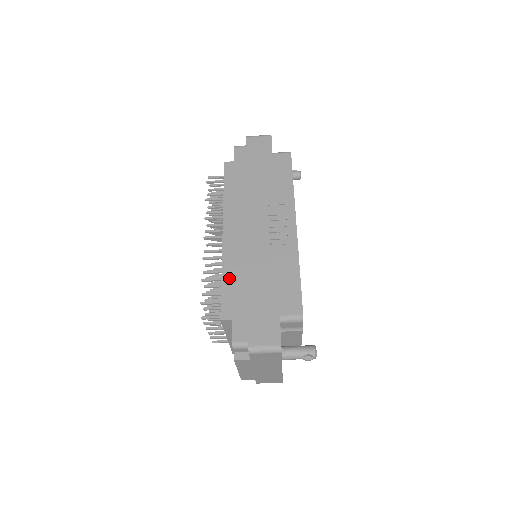
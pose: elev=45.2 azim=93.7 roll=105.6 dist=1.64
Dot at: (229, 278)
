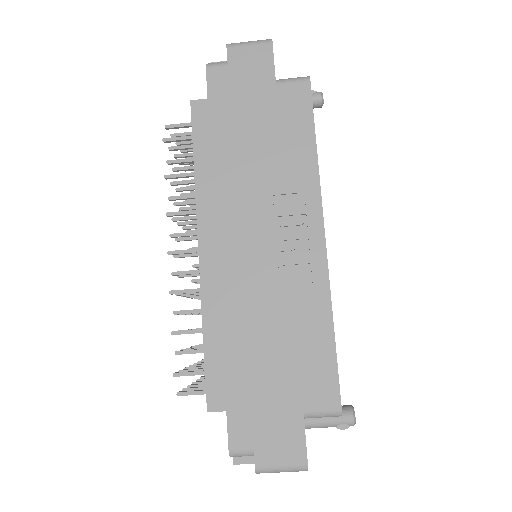
Dot at: (215, 336)
